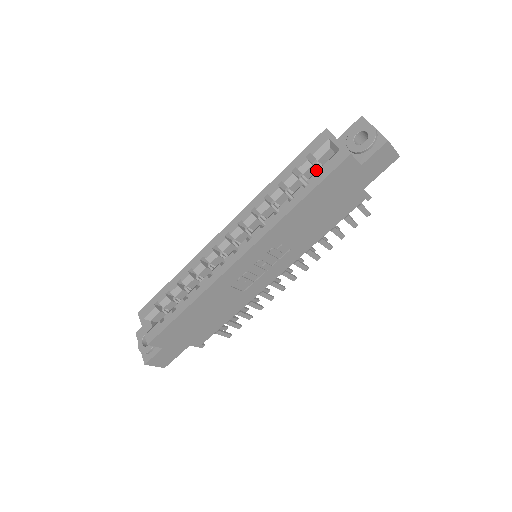
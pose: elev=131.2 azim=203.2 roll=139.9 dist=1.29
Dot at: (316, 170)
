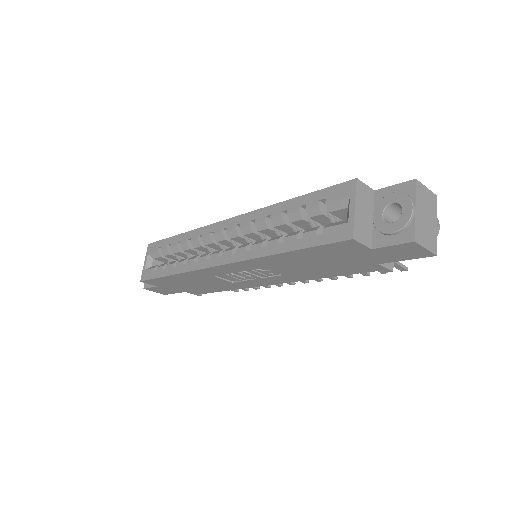
Dot at: (329, 218)
